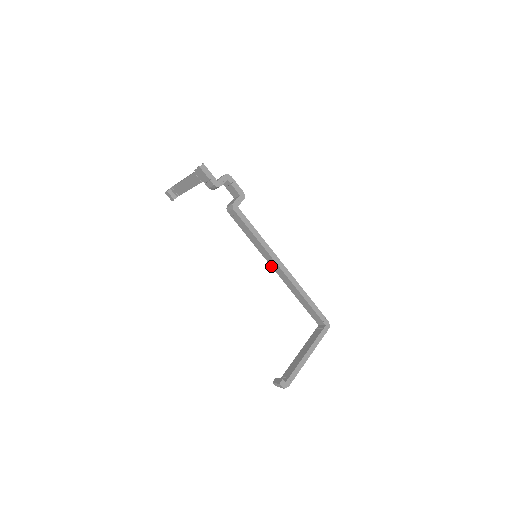
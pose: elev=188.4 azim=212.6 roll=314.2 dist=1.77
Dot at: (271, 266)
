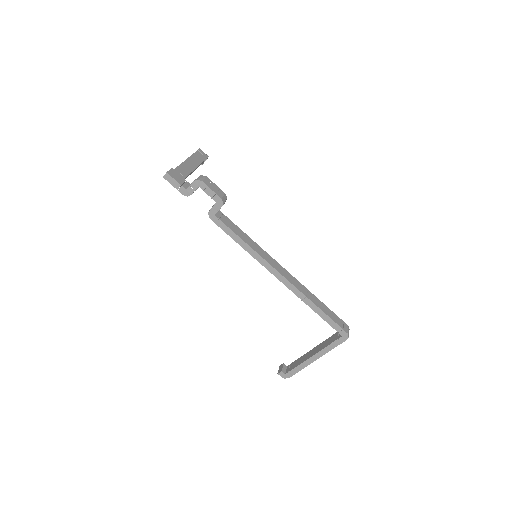
Dot at: occluded
